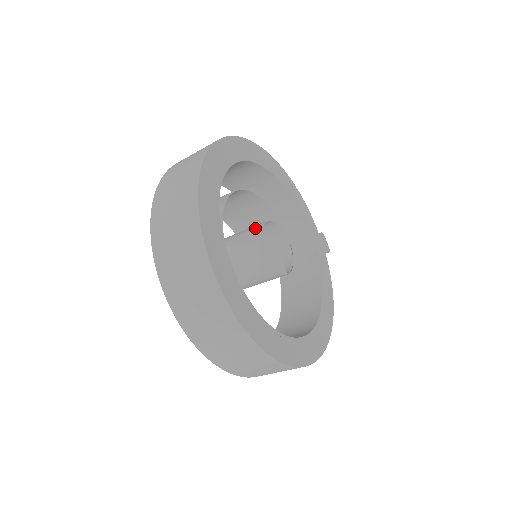
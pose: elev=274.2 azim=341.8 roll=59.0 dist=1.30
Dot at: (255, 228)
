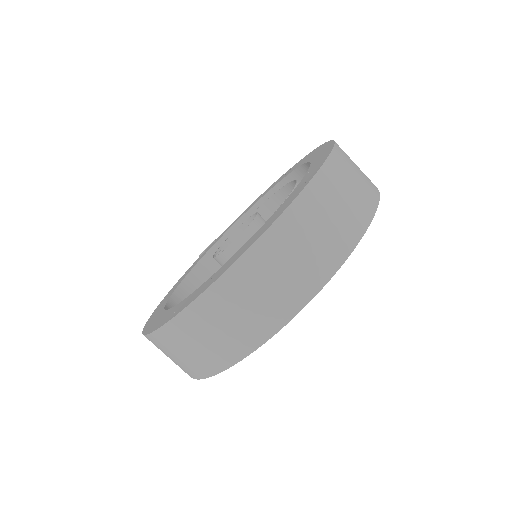
Dot at: occluded
